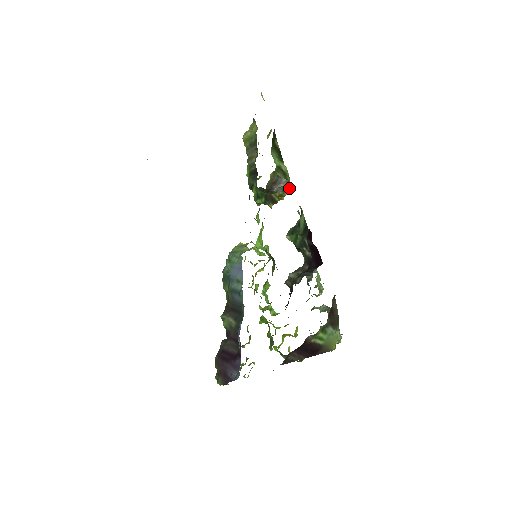
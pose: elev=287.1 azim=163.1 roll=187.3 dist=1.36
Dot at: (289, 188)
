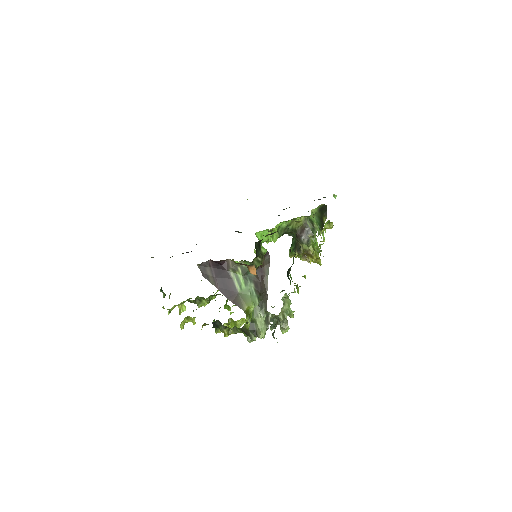
Dot at: (318, 255)
